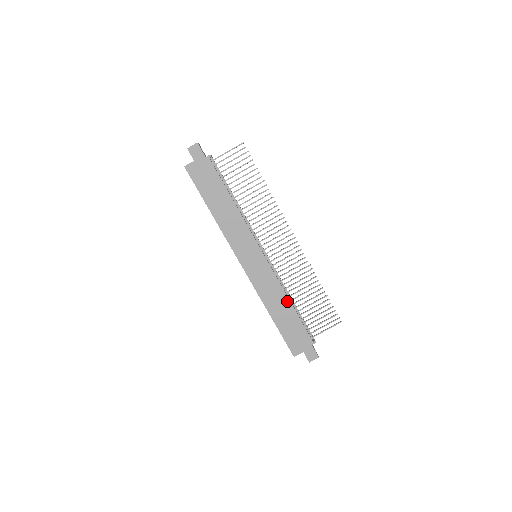
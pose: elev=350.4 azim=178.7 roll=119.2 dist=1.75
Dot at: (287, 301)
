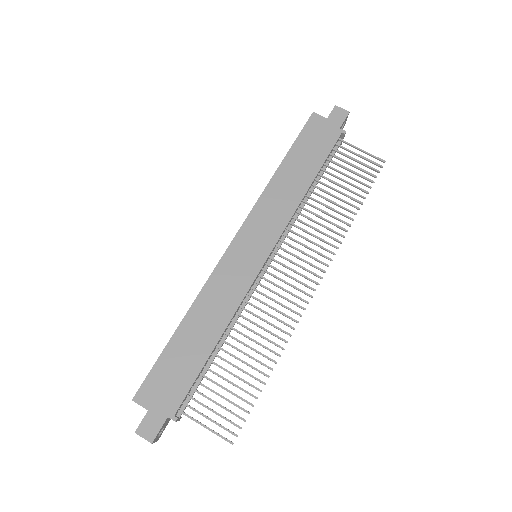
Dot at: (218, 332)
